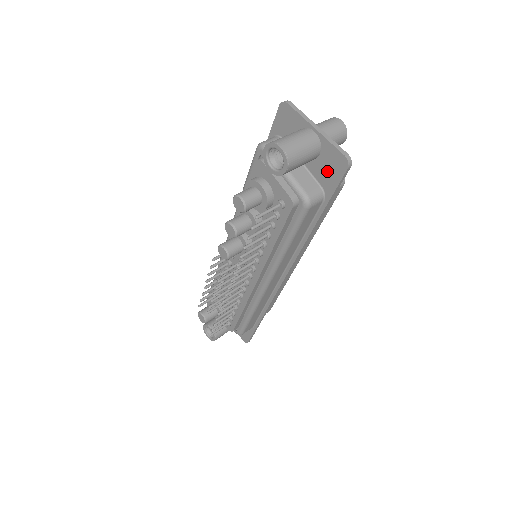
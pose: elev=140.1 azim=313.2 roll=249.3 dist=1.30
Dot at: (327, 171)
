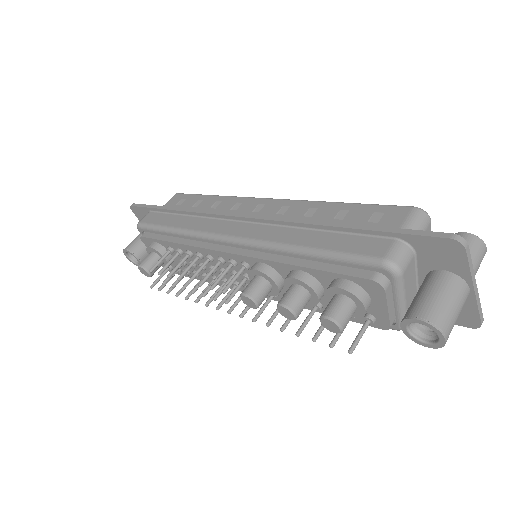
Dot at: occluded
